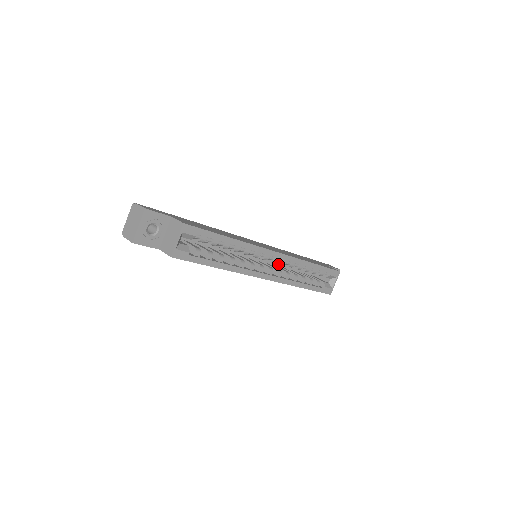
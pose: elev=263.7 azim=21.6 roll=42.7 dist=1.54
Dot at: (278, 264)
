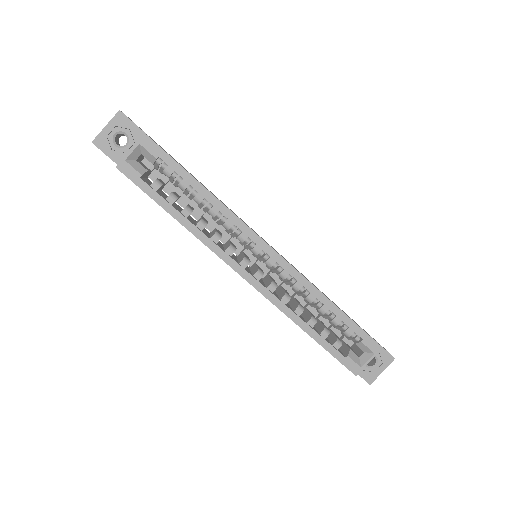
Dot at: (293, 293)
